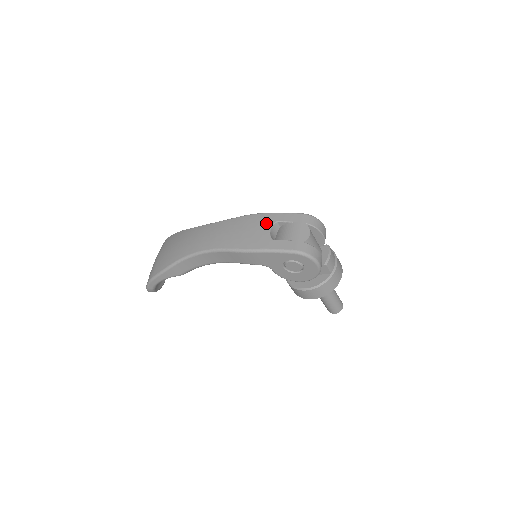
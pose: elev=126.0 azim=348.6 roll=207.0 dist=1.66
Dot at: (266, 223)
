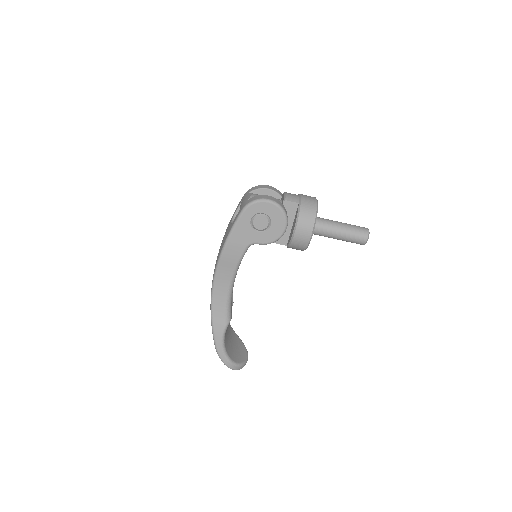
Dot at: (229, 223)
